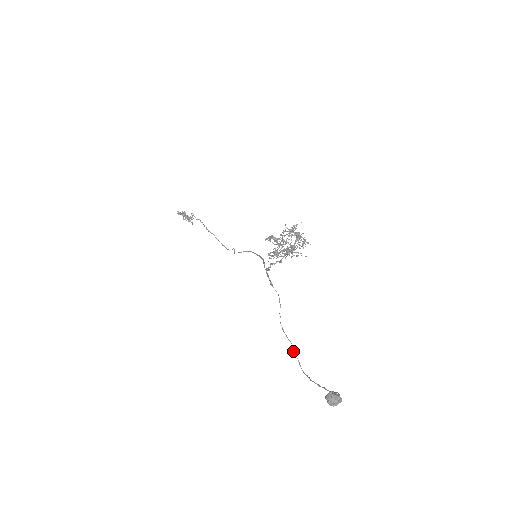
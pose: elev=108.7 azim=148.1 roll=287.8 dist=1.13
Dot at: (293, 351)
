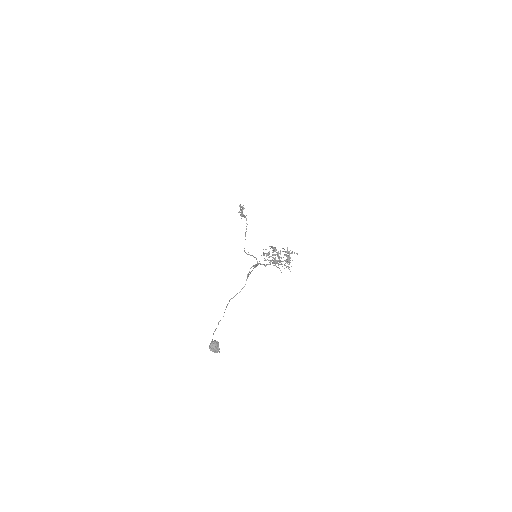
Dot at: (220, 320)
